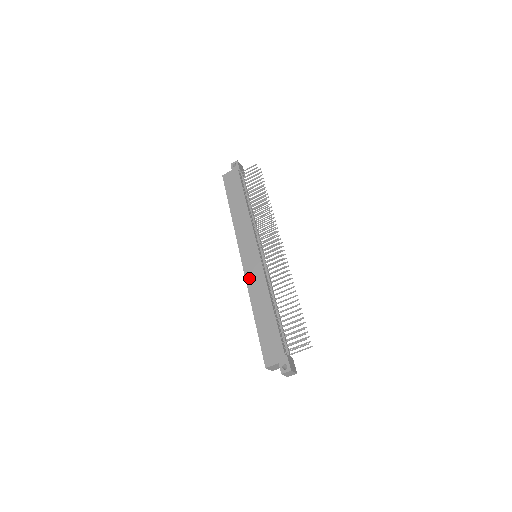
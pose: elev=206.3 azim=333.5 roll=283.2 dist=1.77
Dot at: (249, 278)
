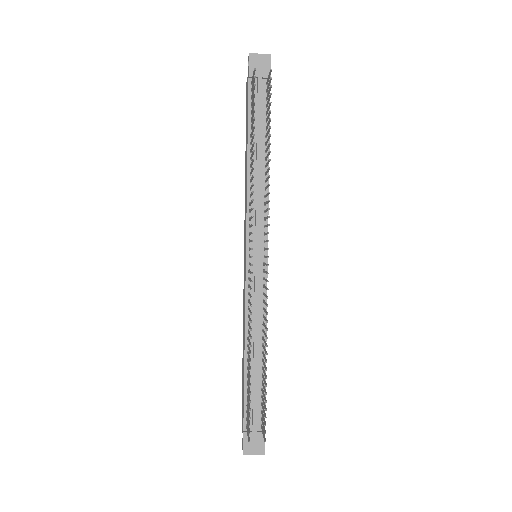
Dot at: (243, 293)
